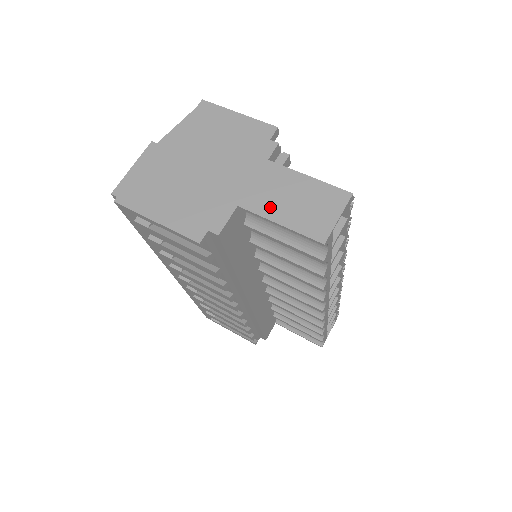
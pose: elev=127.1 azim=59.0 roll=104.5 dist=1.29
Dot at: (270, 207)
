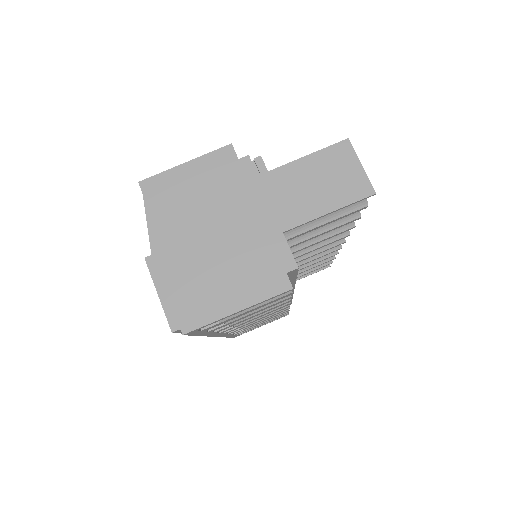
Dot at: (307, 208)
